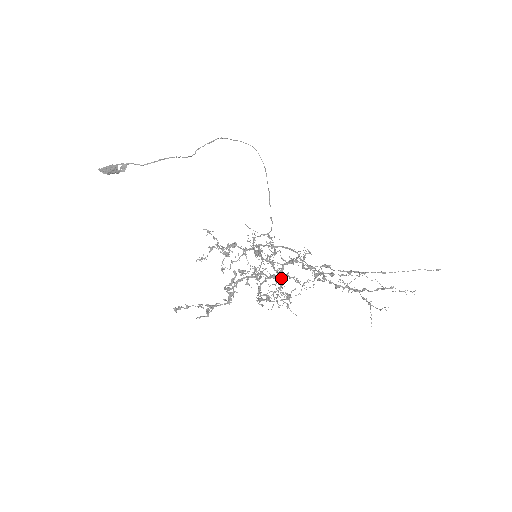
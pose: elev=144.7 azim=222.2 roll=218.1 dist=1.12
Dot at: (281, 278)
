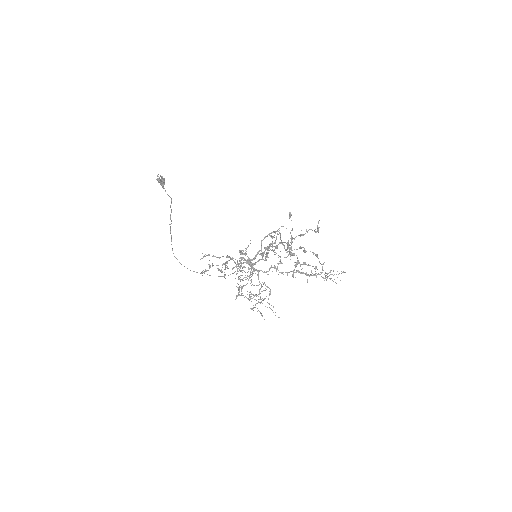
Dot at: (290, 248)
